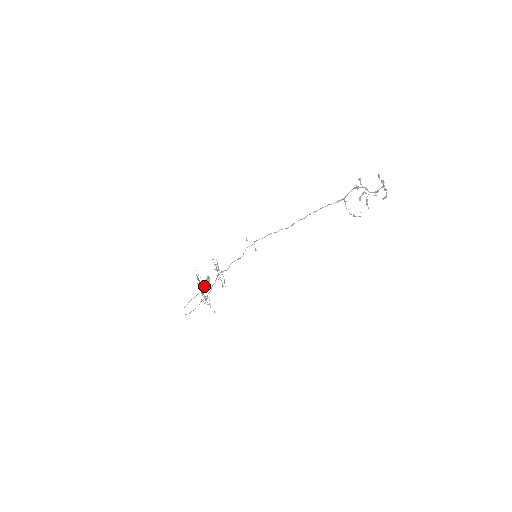
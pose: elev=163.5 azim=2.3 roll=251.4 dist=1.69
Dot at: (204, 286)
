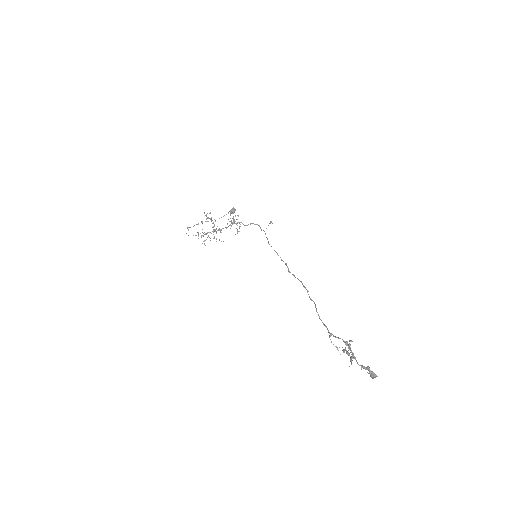
Dot at: (224, 215)
